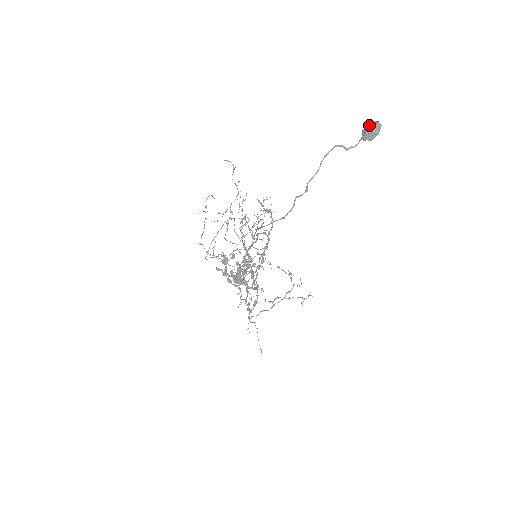
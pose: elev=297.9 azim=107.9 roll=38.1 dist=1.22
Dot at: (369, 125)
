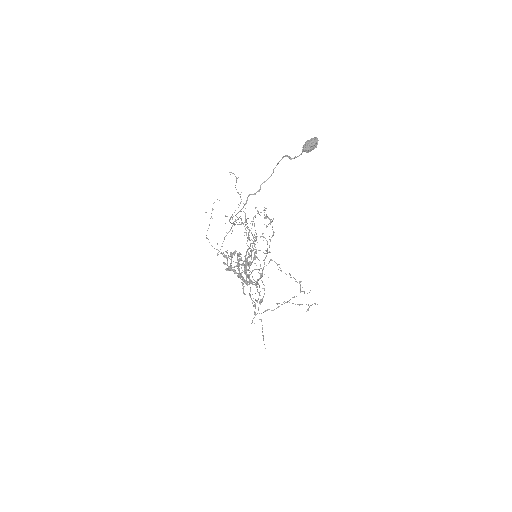
Dot at: (309, 140)
